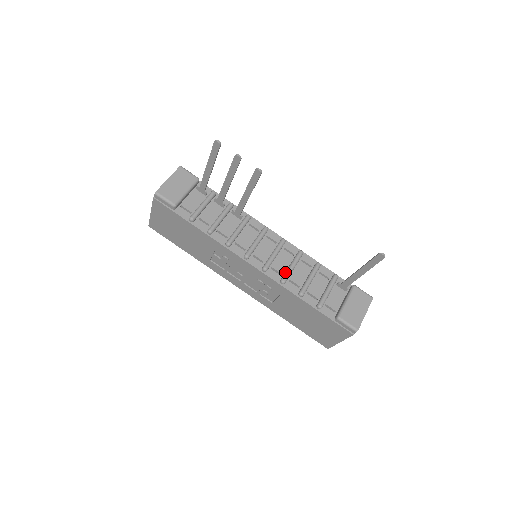
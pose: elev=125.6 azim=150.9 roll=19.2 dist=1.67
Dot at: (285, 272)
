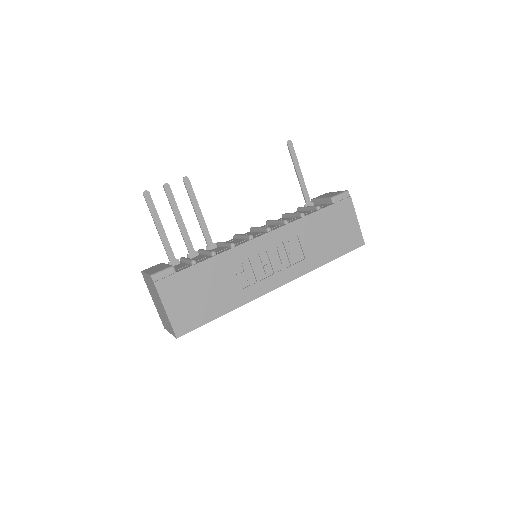
Dot at: (279, 223)
